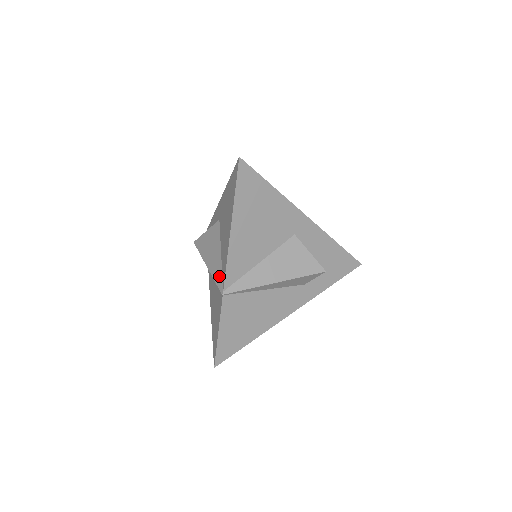
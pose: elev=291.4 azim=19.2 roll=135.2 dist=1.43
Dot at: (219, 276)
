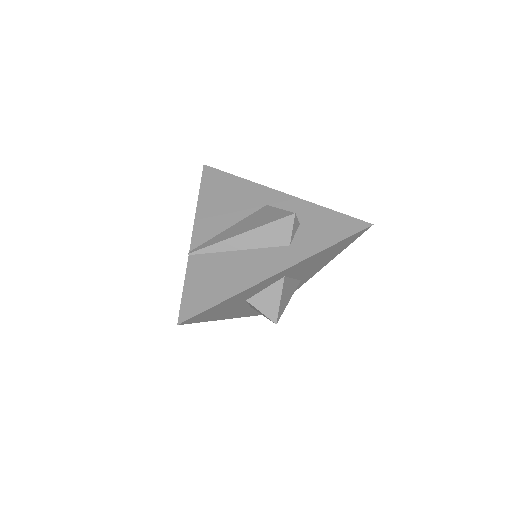
Dot at: occluded
